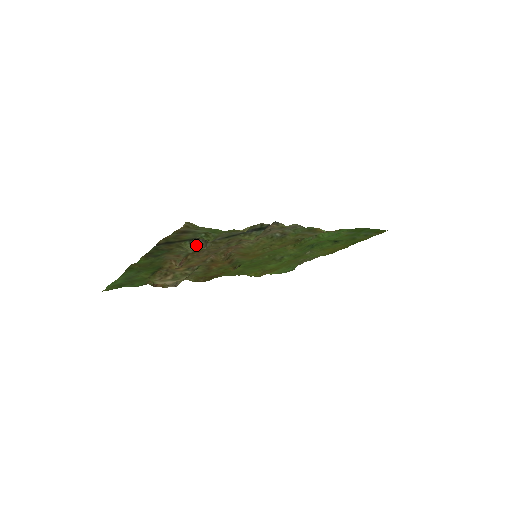
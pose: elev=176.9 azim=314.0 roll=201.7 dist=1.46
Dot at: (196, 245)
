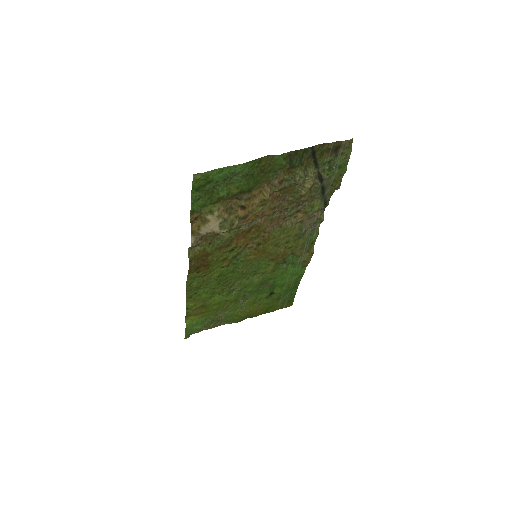
Dot at: (315, 175)
